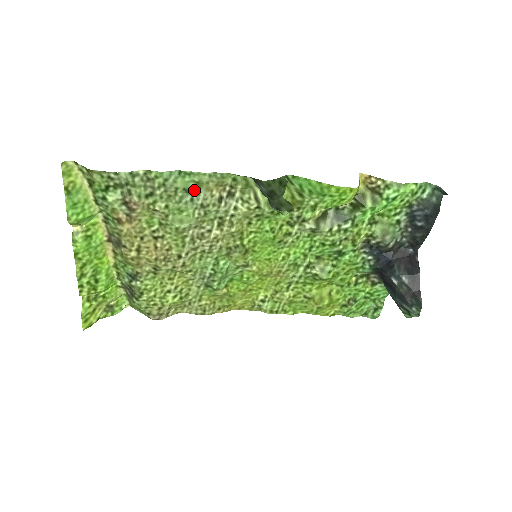
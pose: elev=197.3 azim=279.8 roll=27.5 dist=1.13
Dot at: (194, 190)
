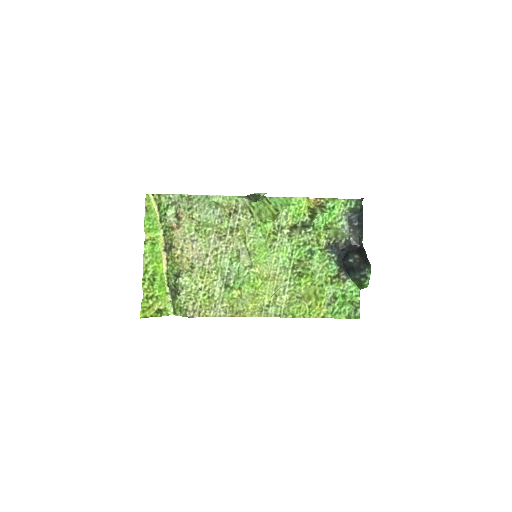
Dot at: (214, 206)
